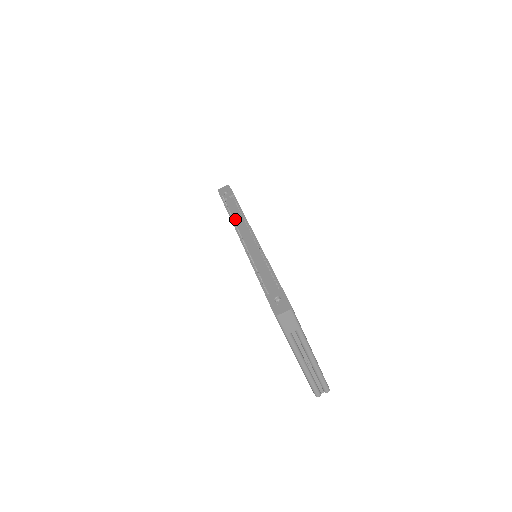
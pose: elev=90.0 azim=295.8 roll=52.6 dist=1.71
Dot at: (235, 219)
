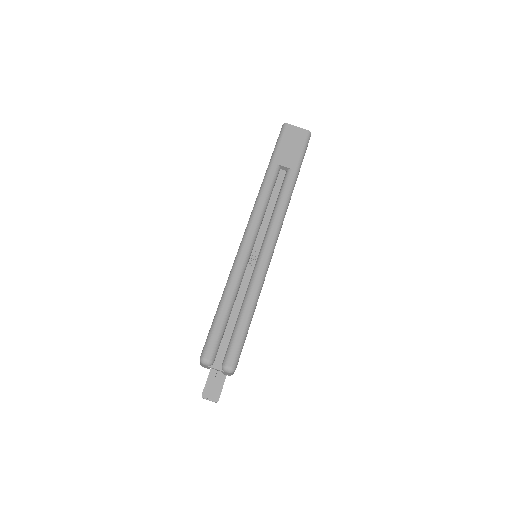
Dot at: occluded
